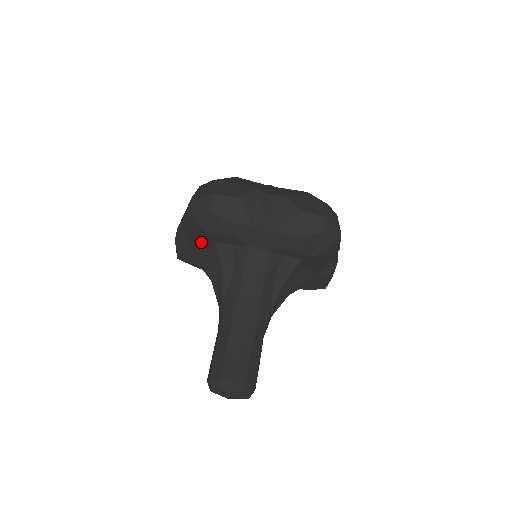
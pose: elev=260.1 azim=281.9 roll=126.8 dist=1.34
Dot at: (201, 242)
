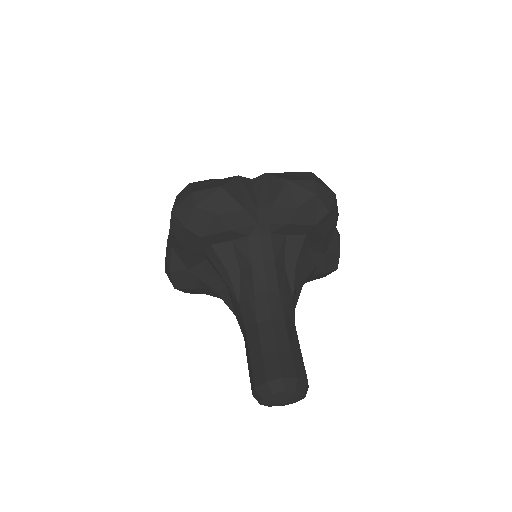
Dot at: (196, 253)
